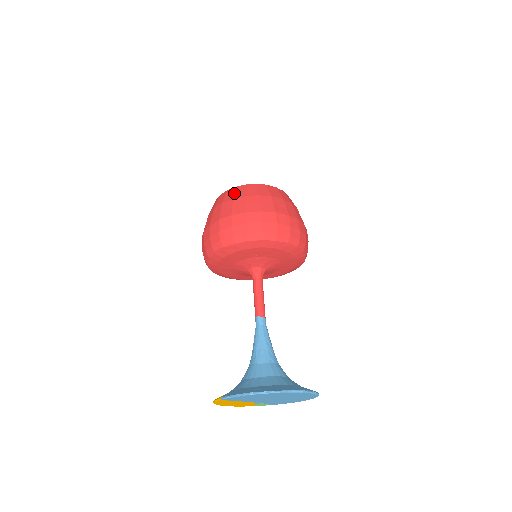
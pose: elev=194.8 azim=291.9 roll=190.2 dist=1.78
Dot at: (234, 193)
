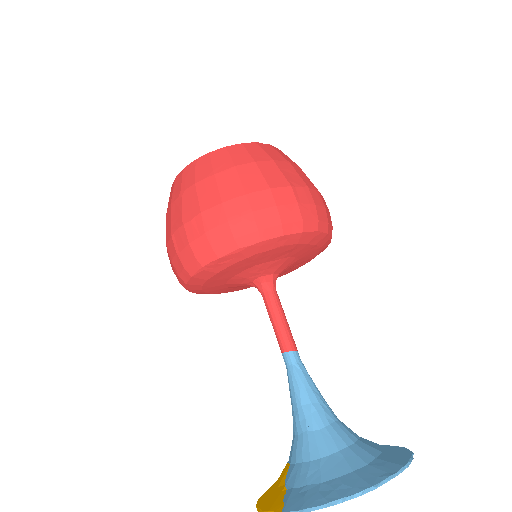
Dot at: (211, 164)
